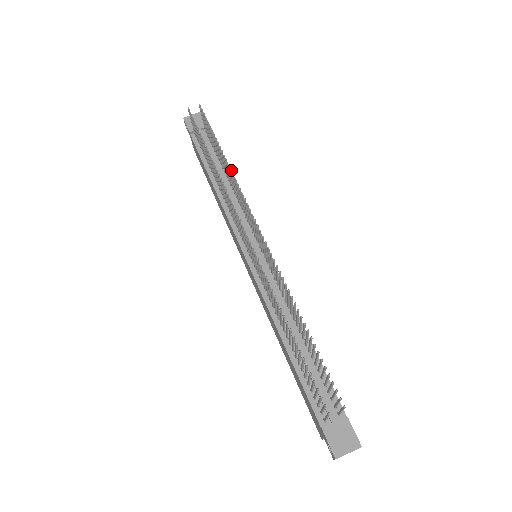
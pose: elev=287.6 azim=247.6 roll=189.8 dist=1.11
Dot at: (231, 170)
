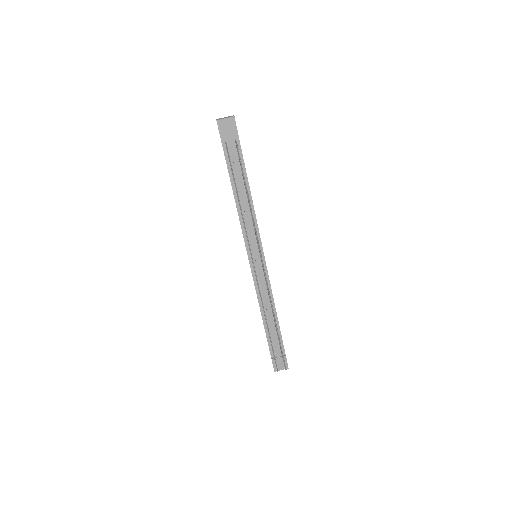
Dot at: occluded
